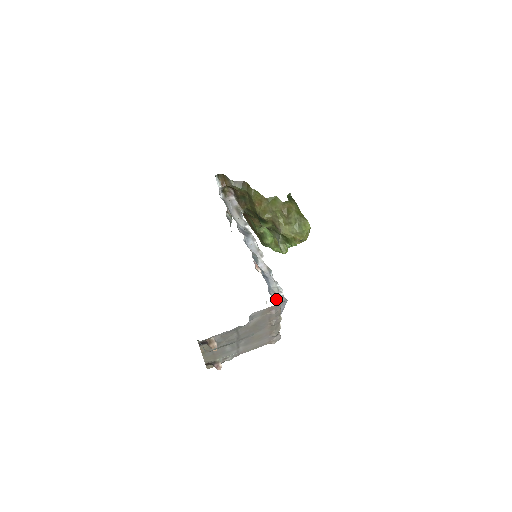
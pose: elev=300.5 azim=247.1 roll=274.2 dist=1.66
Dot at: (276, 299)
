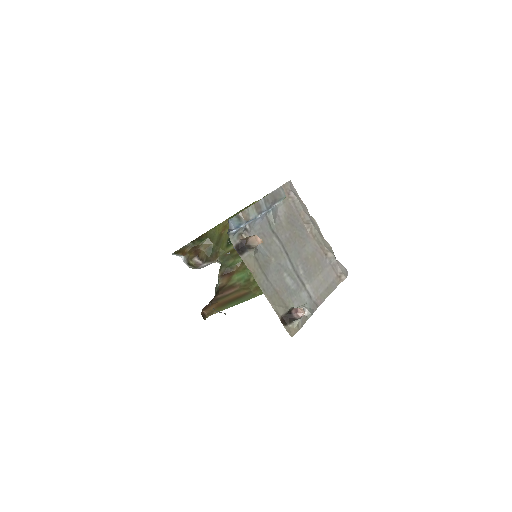
Dot at: occluded
